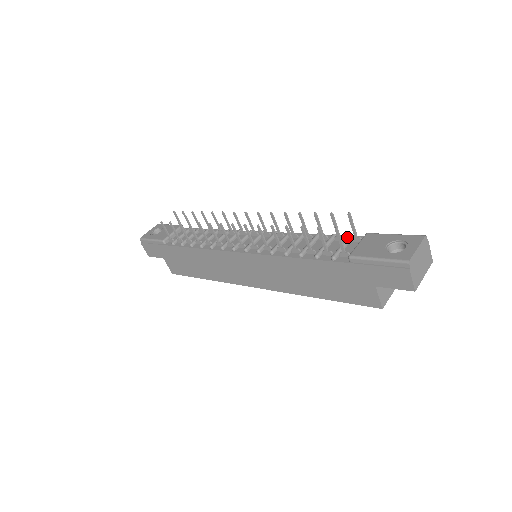
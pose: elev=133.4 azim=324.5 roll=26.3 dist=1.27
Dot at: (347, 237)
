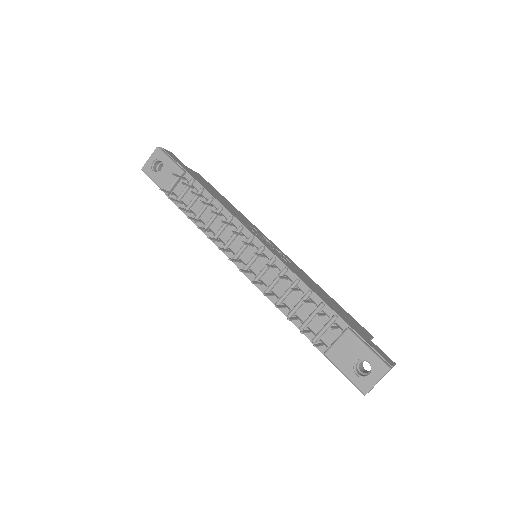
Dot at: (331, 320)
